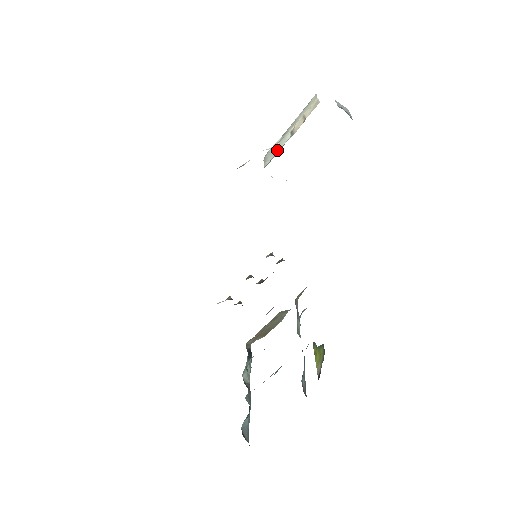
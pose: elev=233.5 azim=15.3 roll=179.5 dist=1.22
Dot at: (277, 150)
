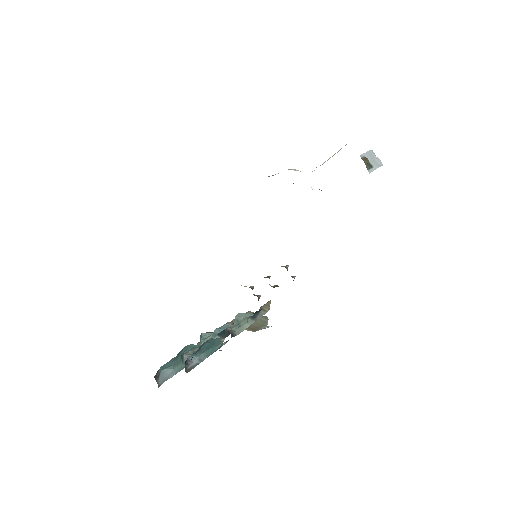
Dot at: occluded
